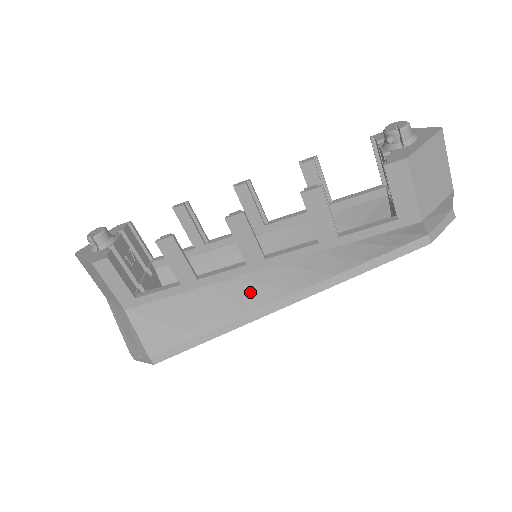
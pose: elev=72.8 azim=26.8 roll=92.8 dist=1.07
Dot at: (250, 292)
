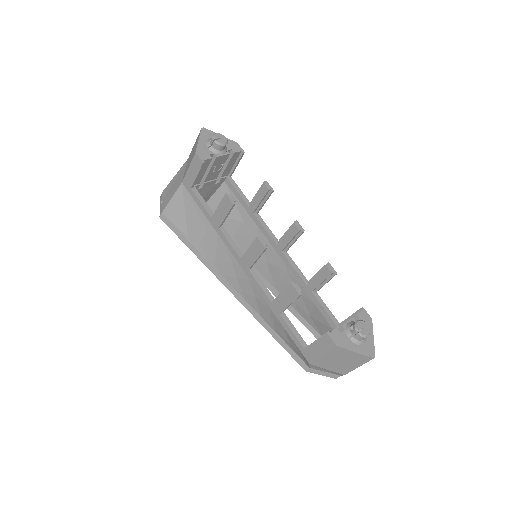
Dot at: (227, 265)
